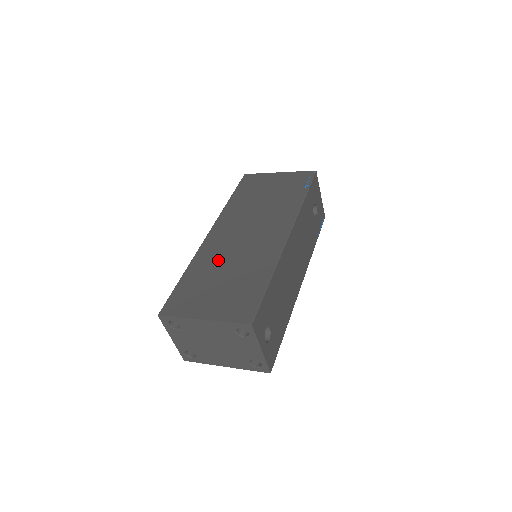
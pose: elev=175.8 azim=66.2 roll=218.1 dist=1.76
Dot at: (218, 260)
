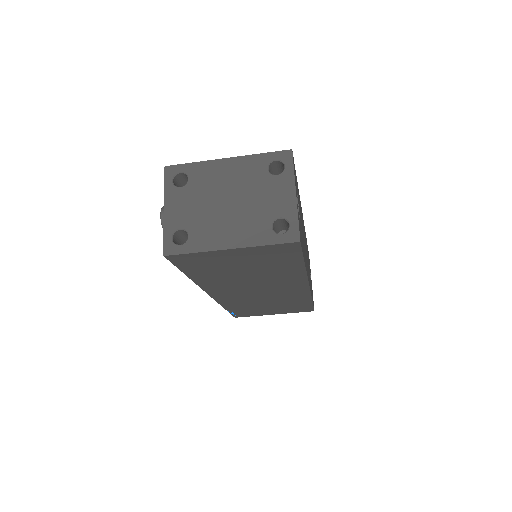
Dot at: occluded
